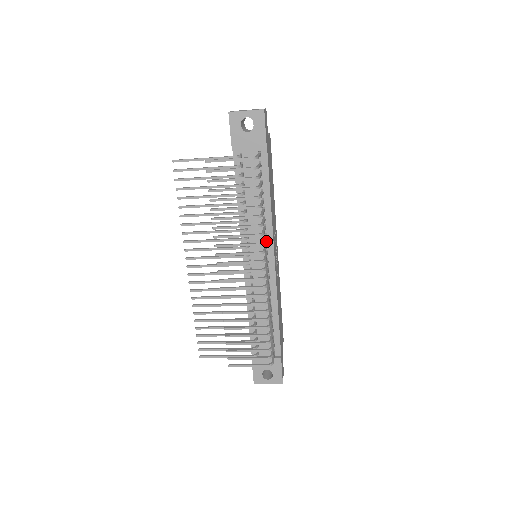
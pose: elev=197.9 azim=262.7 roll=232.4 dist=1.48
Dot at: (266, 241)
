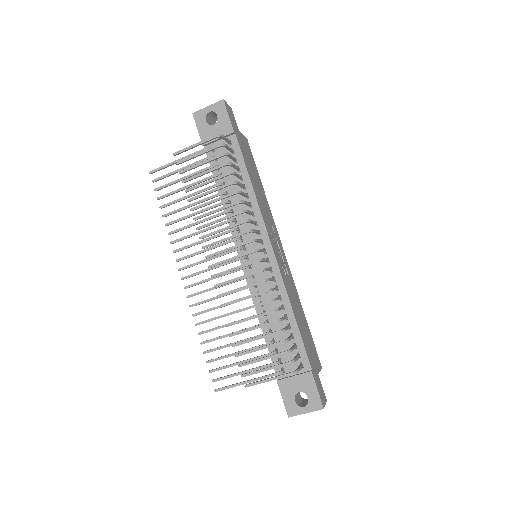
Dot at: (259, 230)
